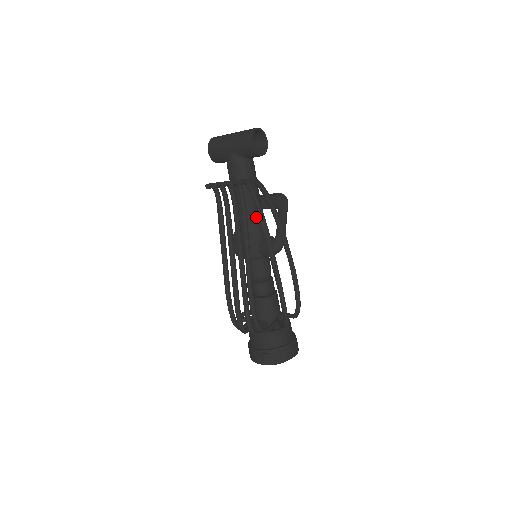
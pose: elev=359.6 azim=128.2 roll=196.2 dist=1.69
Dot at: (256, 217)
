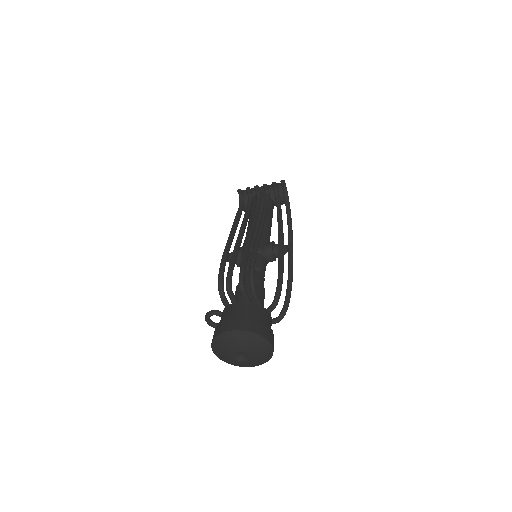
Dot at: (268, 229)
